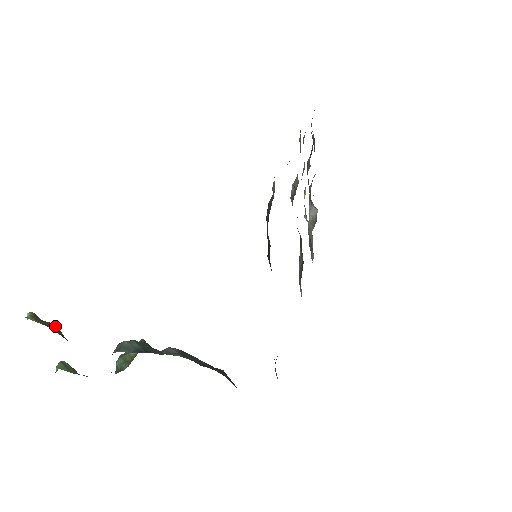
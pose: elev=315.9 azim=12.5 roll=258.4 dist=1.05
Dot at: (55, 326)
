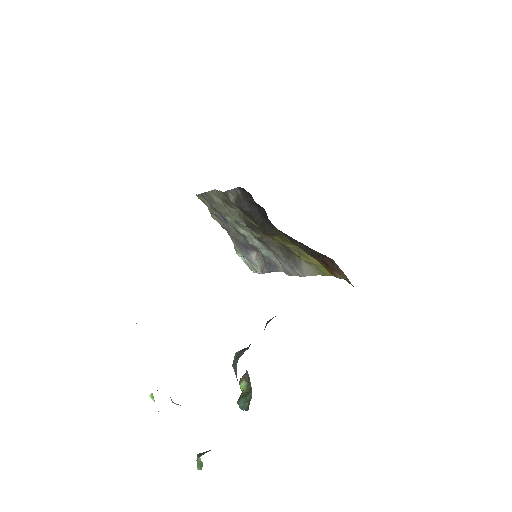
Dot at: occluded
